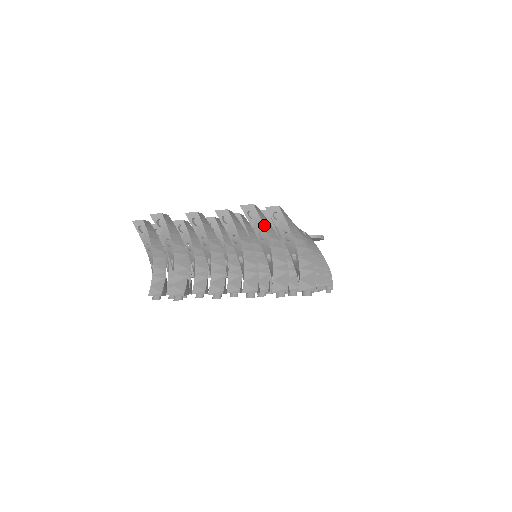
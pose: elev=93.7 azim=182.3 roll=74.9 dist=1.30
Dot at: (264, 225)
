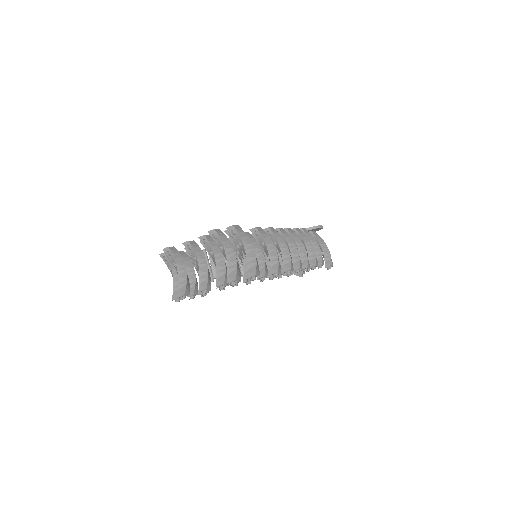
Dot at: (222, 241)
